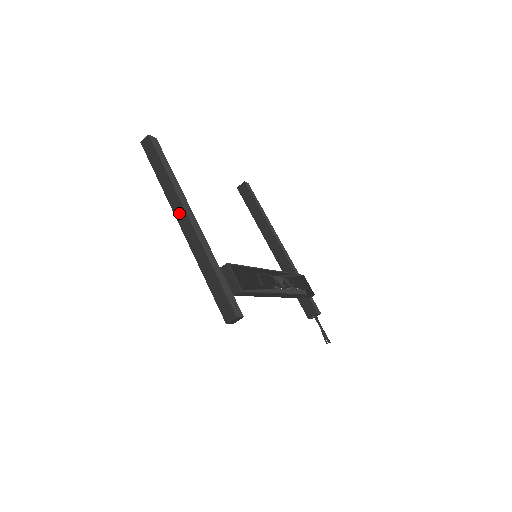
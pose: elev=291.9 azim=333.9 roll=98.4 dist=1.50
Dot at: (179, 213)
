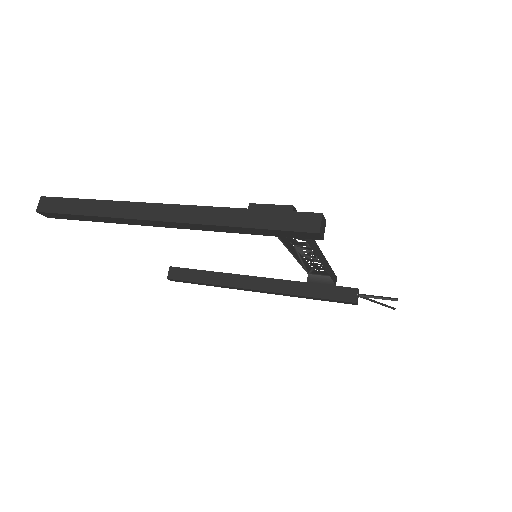
Dot at: (147, 212)
